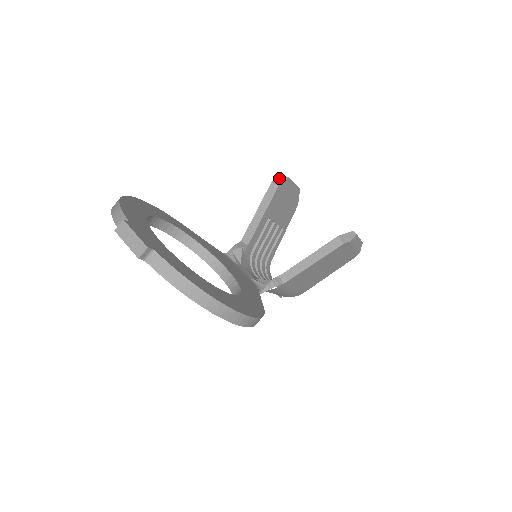
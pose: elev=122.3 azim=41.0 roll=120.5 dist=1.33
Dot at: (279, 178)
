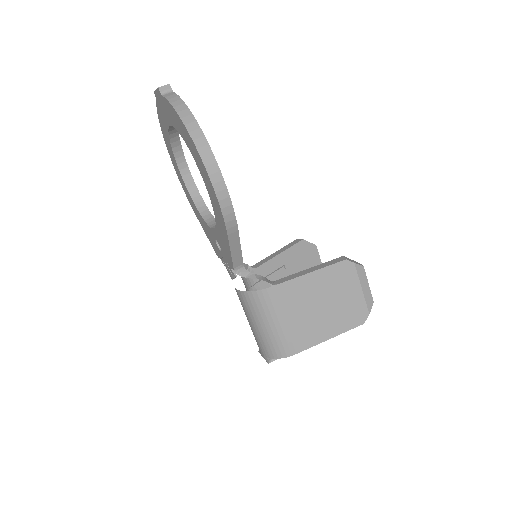
Dot at: occluded
